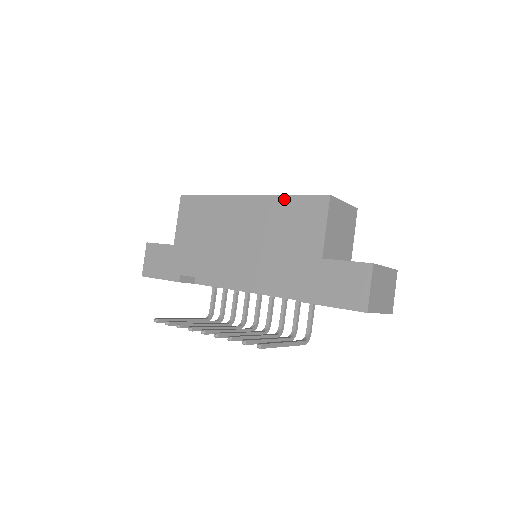
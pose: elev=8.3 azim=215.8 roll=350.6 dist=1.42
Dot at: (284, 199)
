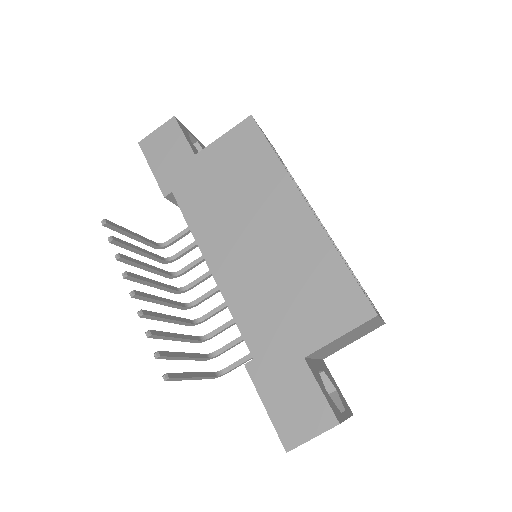
Dot at: (335, 258)
